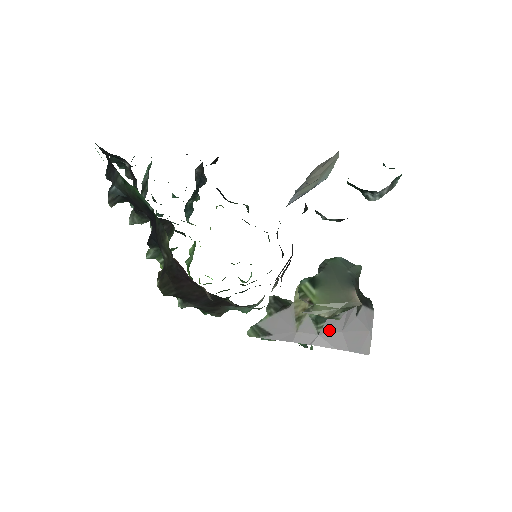
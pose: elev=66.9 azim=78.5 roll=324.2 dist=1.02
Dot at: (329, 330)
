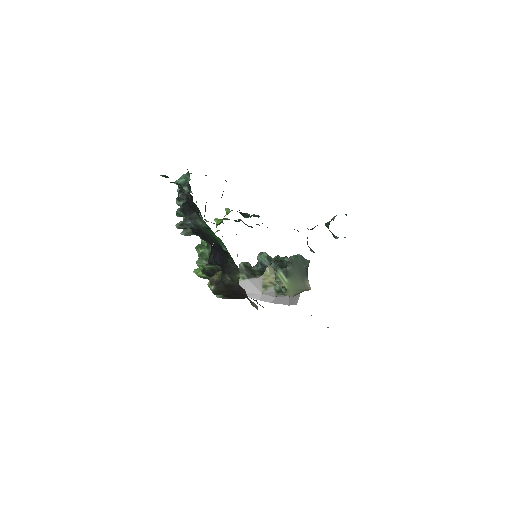
Dot at: (283, 295)
